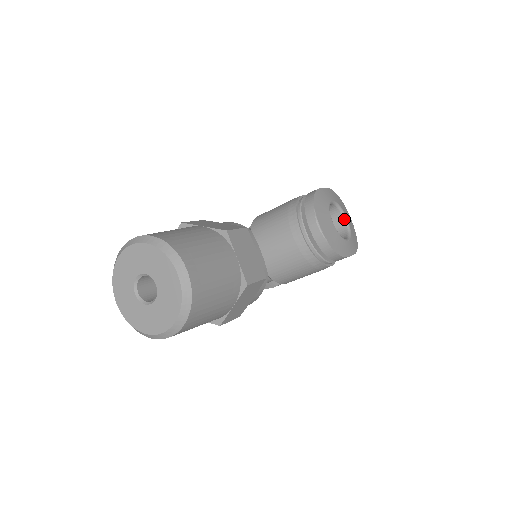
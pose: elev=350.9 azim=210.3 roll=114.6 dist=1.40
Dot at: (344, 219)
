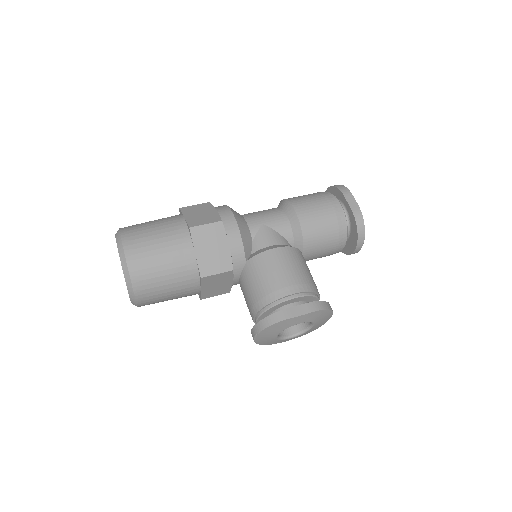
Dot at: (311, 324)
